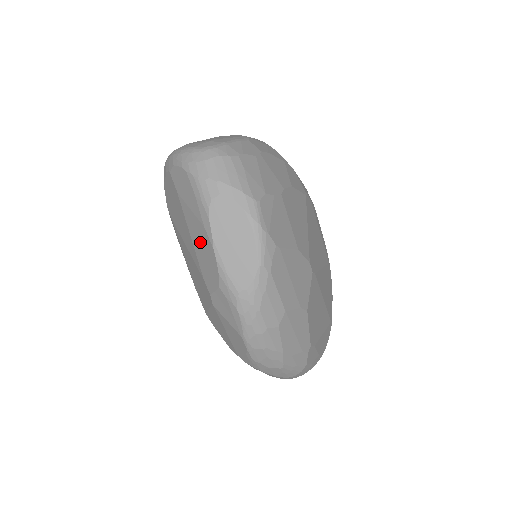
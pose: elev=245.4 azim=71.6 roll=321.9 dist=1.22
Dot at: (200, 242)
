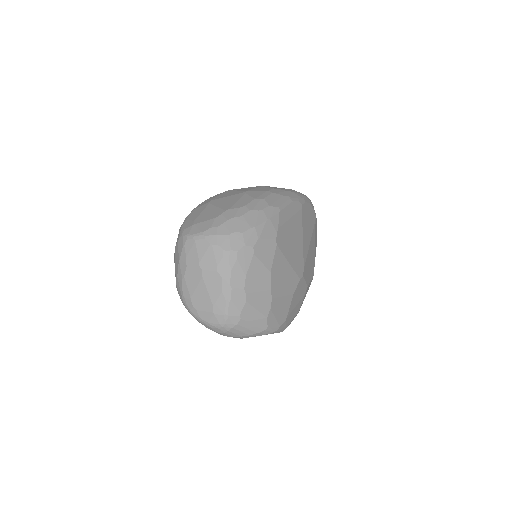
Dot at: occluded
